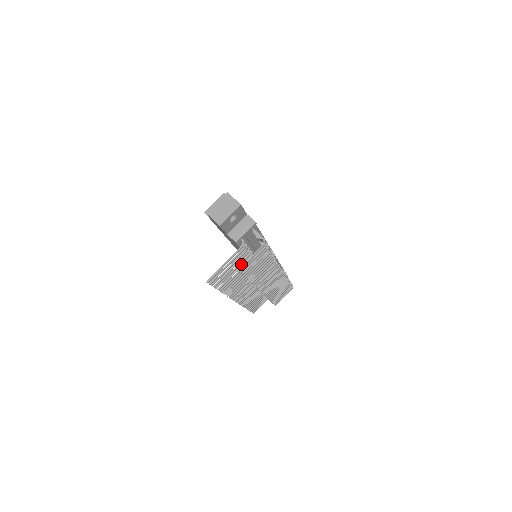
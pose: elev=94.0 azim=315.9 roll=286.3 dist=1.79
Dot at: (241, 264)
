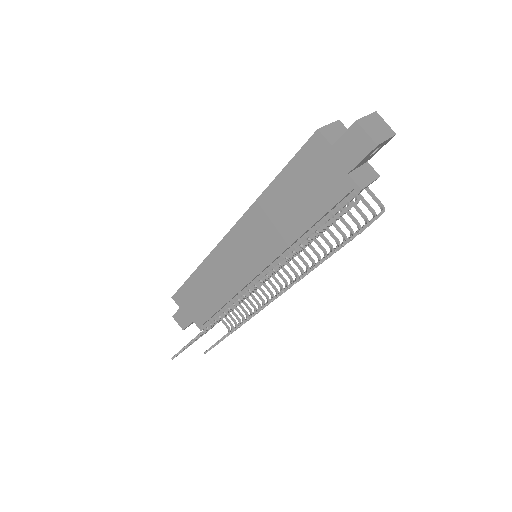
Dot at: occluded
